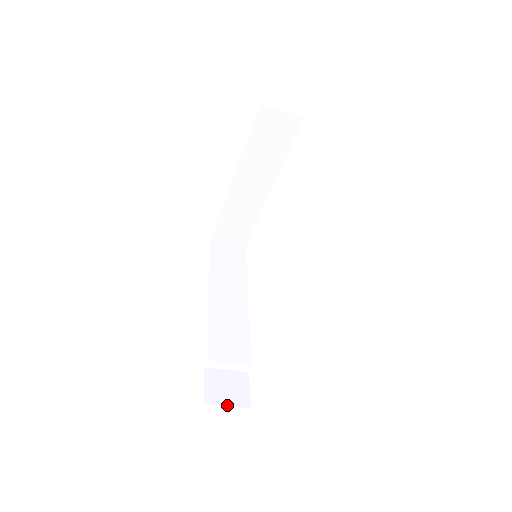
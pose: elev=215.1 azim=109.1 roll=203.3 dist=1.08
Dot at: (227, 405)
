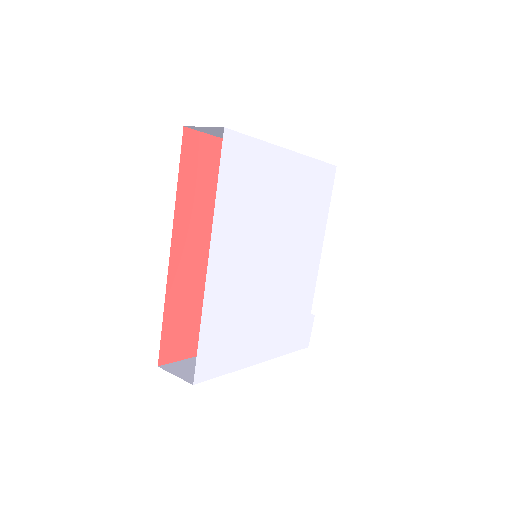
Dot at: occluded
